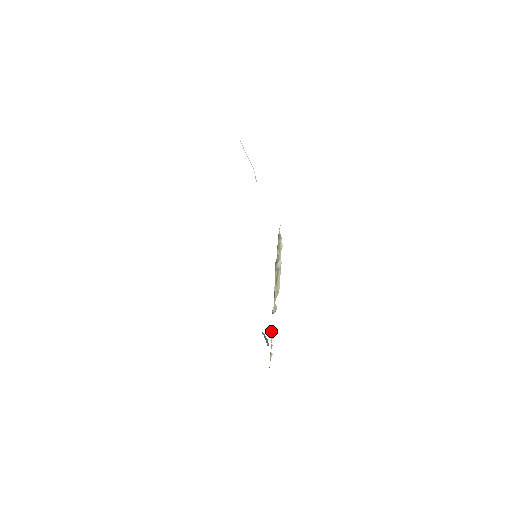
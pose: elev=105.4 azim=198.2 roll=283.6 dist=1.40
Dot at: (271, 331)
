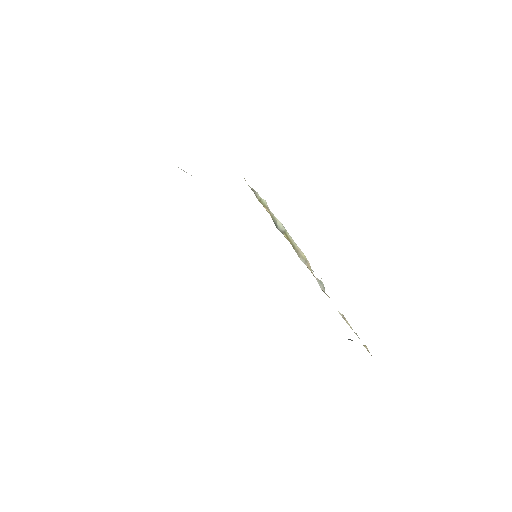
Dot at: occluded
